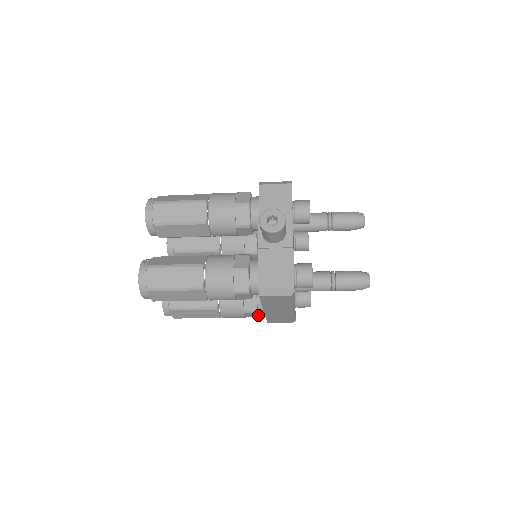
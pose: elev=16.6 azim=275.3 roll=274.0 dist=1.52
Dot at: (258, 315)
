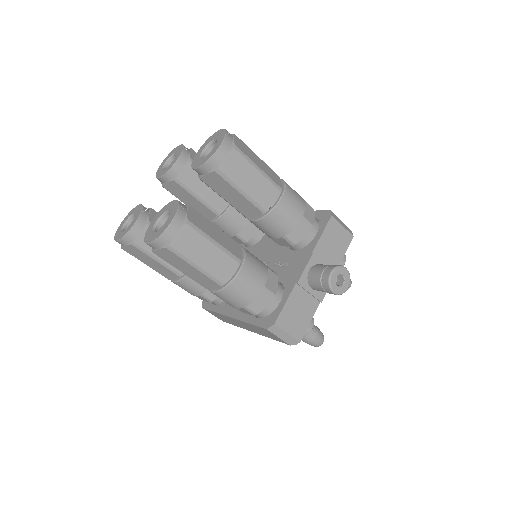
Dot at: occluded
